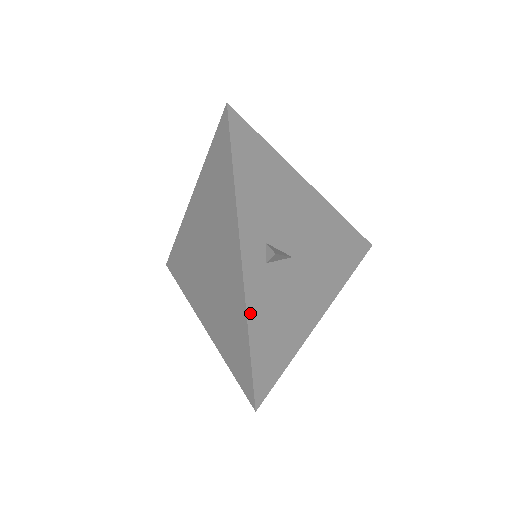
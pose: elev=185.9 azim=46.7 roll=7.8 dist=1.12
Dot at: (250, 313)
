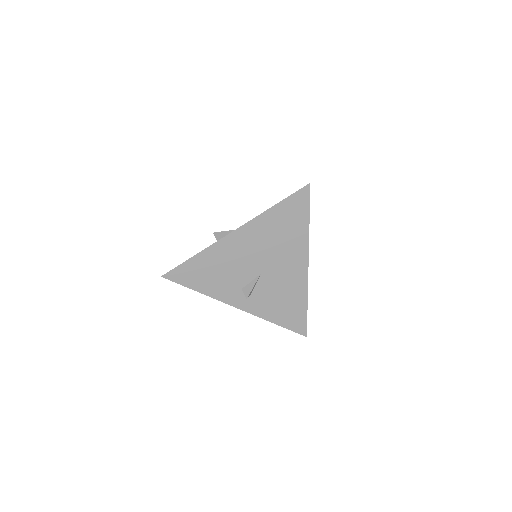
Dot at: (265, 317)
